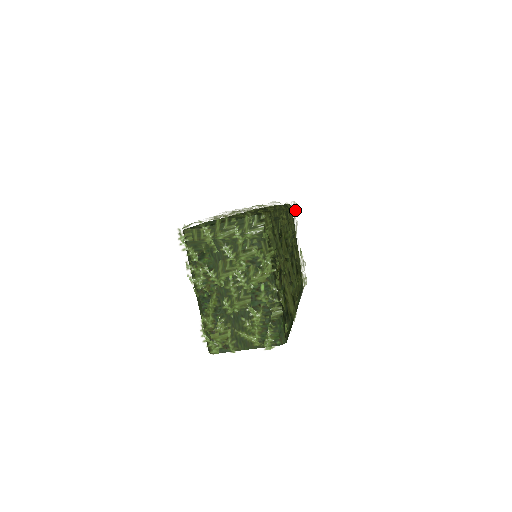
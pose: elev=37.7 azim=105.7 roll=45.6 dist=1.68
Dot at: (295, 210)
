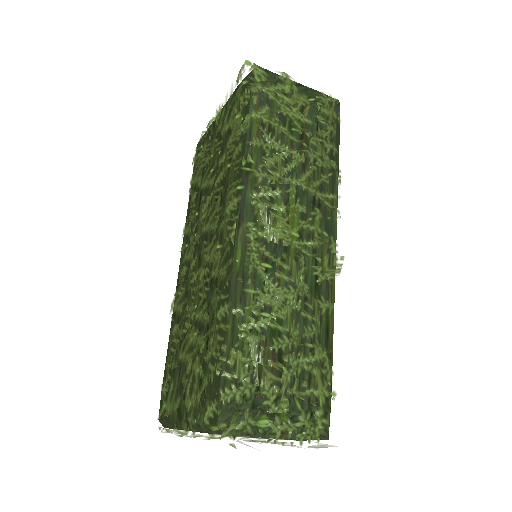
Dot at: occluded
